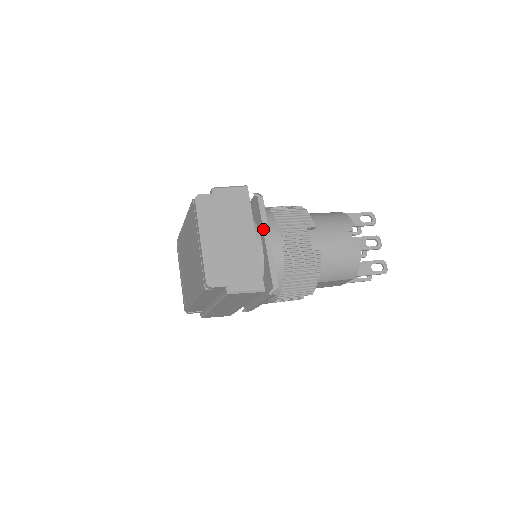
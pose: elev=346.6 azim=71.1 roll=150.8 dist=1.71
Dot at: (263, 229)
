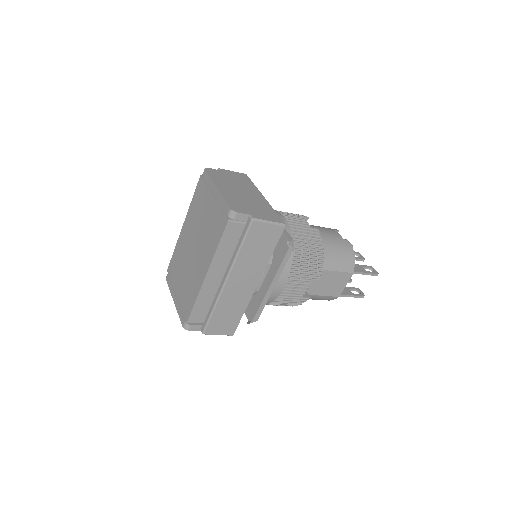
Dot at: occluded
